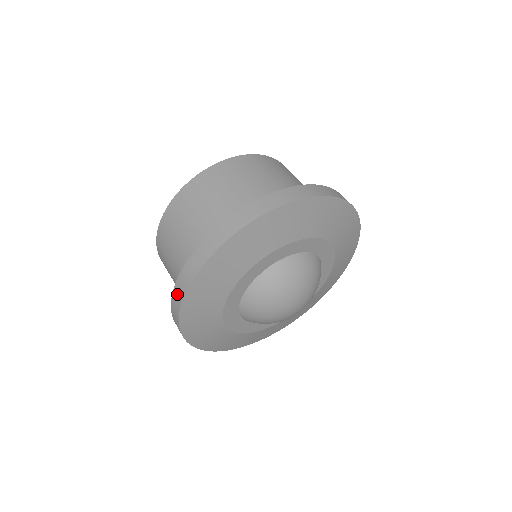
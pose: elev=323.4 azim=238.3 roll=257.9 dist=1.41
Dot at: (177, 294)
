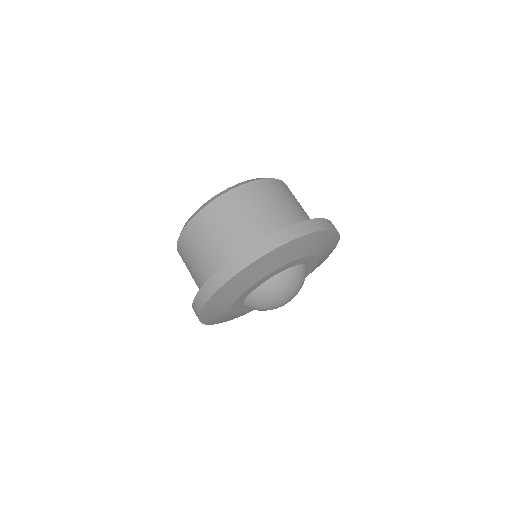
Dot at: (200, 298)
